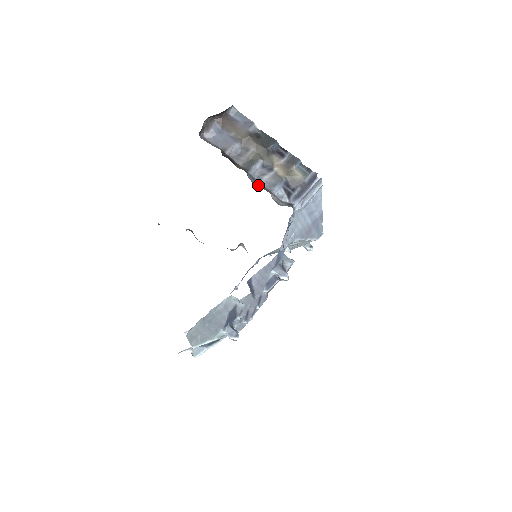
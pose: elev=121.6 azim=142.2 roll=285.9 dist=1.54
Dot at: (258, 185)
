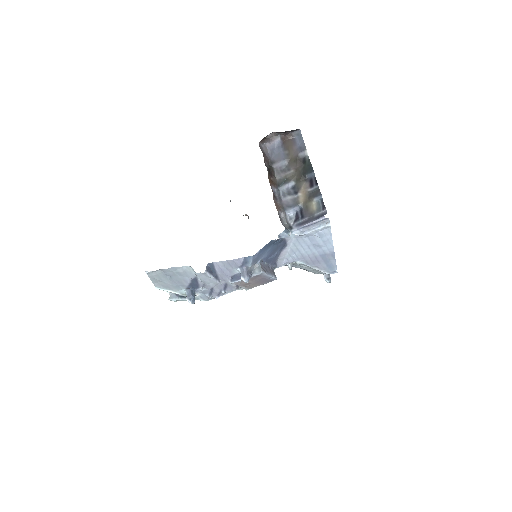
Dot at: (278, 200)
